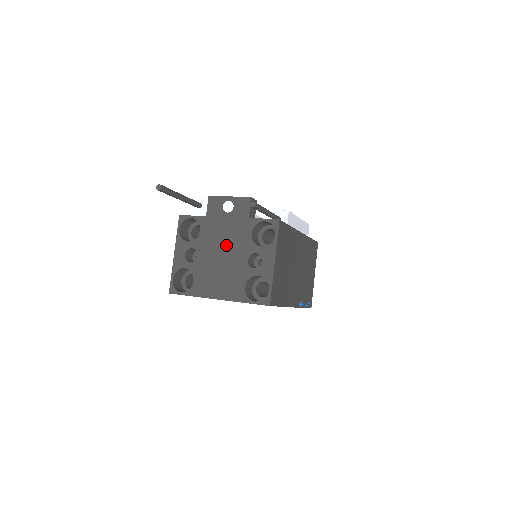
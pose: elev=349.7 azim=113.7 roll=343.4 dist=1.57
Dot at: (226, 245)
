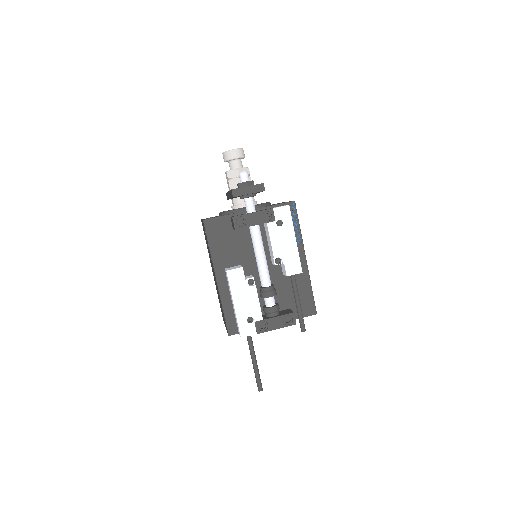
Dot at: occluded
